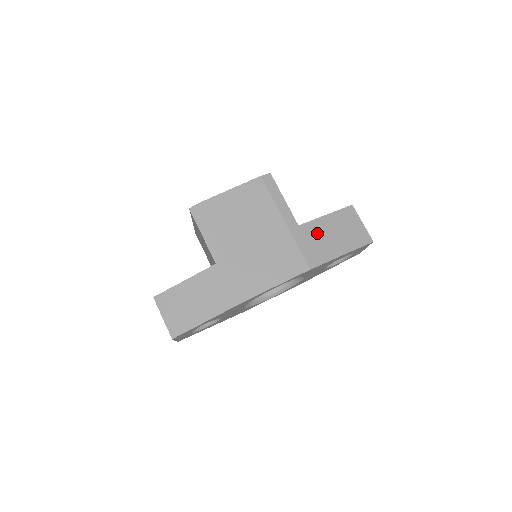
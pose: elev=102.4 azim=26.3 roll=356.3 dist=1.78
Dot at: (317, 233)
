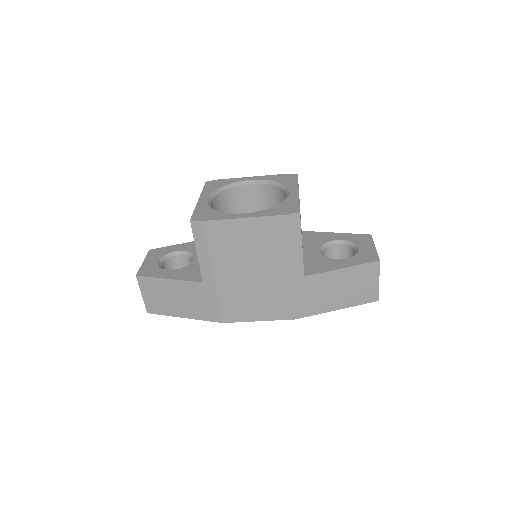
Dot at: (321, 286)
